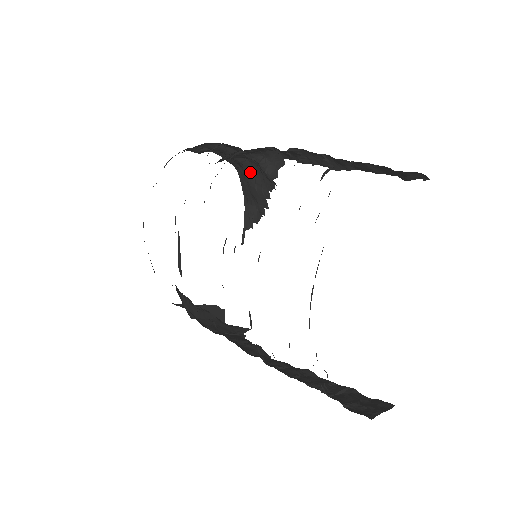
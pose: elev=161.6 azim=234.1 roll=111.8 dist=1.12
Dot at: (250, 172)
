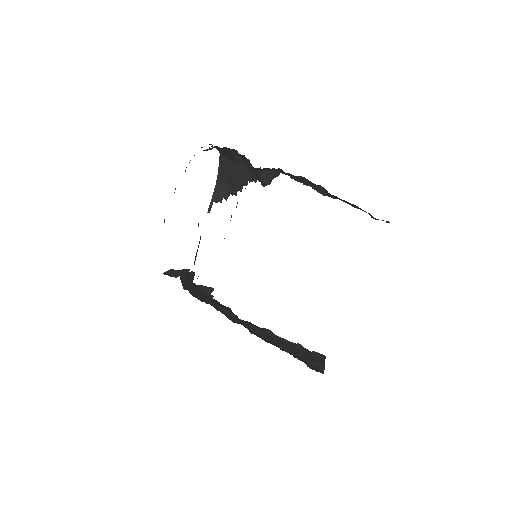
Dot at: (238, 165)
